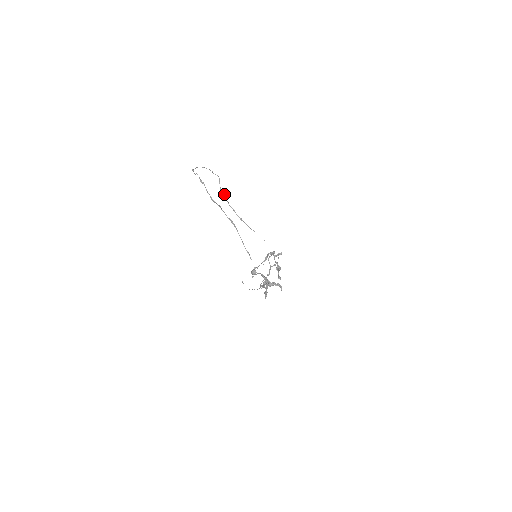
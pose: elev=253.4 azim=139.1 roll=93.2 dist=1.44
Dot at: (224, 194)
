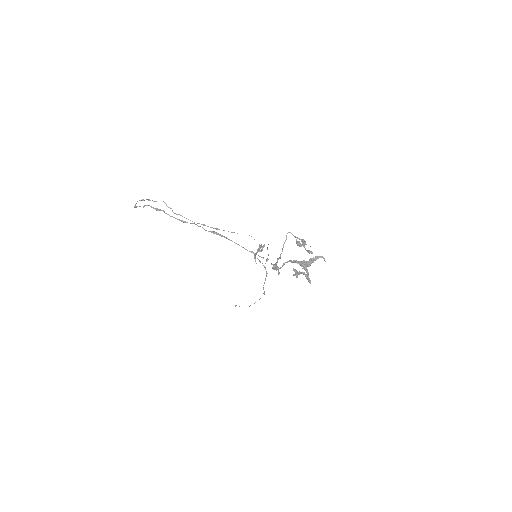
Dot at: (181, 215)
